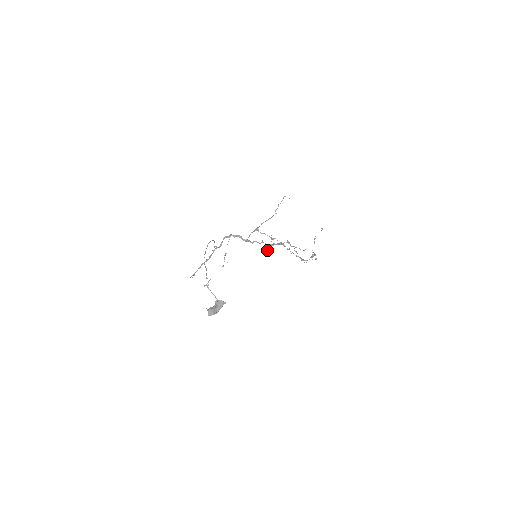
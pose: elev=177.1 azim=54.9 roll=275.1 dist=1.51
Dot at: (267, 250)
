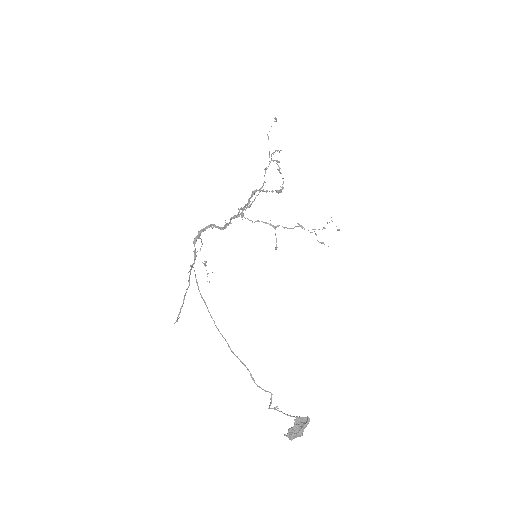
Dot at: (275, 249)
